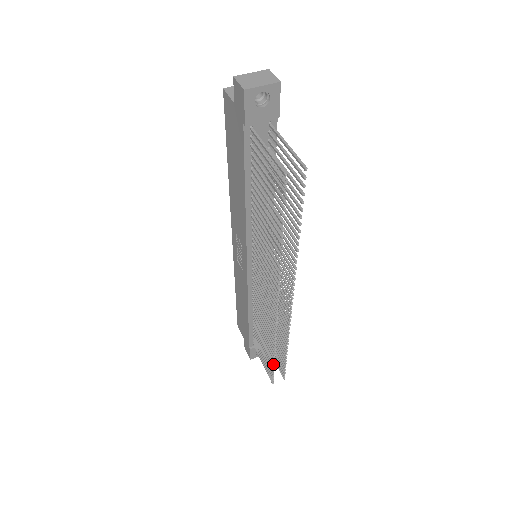
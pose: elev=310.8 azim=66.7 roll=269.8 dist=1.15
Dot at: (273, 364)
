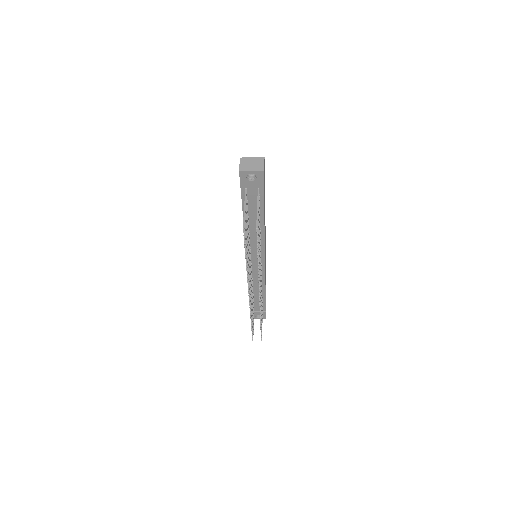
Dot at: (252, 328)
